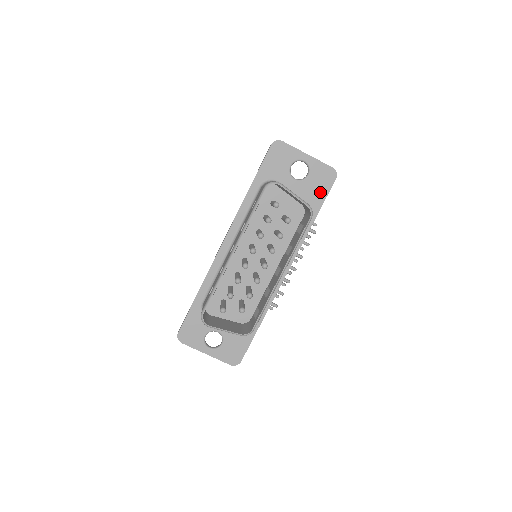
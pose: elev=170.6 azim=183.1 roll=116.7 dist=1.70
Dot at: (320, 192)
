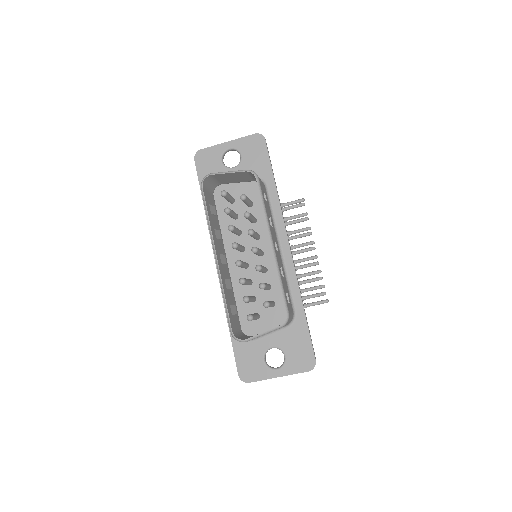
Dot at: (261, 160)
